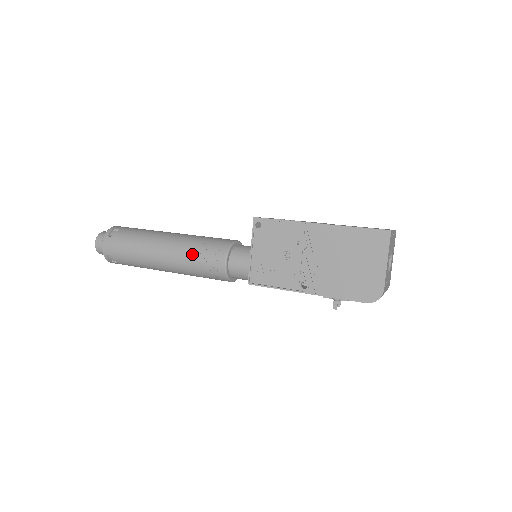
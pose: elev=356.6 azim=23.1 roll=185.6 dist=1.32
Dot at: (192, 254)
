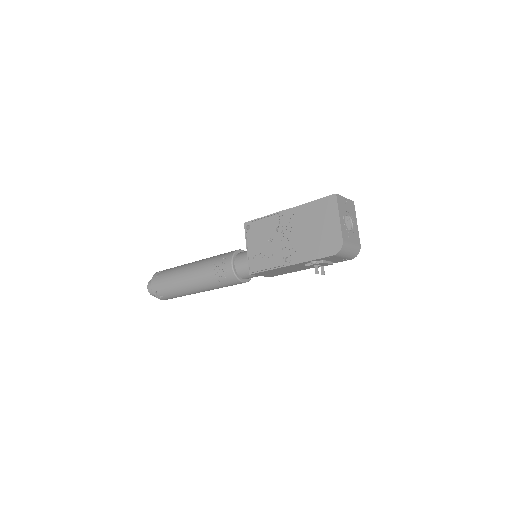
Dot at: (209, 267)
